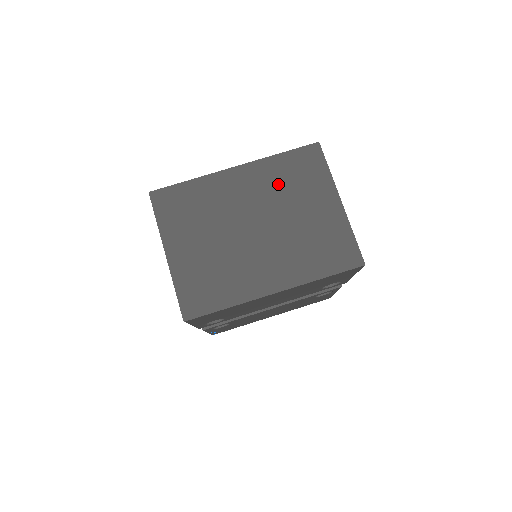
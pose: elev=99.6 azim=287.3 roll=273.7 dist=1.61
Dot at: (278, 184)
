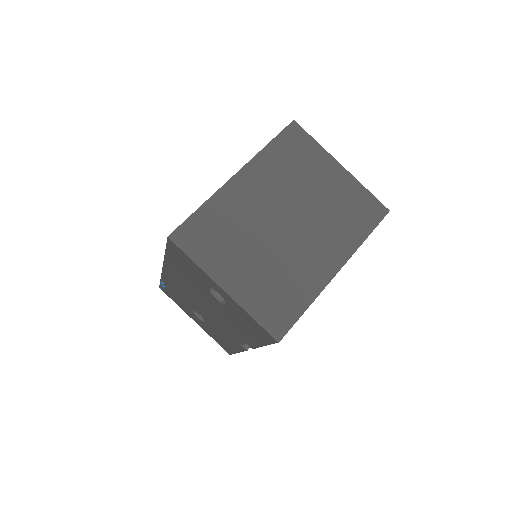
Dot at: (283, 173)
